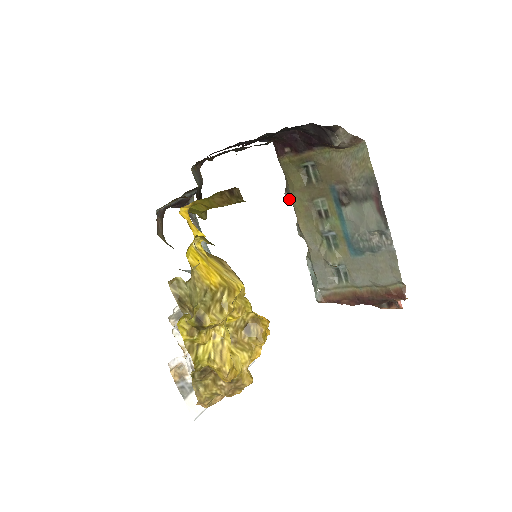
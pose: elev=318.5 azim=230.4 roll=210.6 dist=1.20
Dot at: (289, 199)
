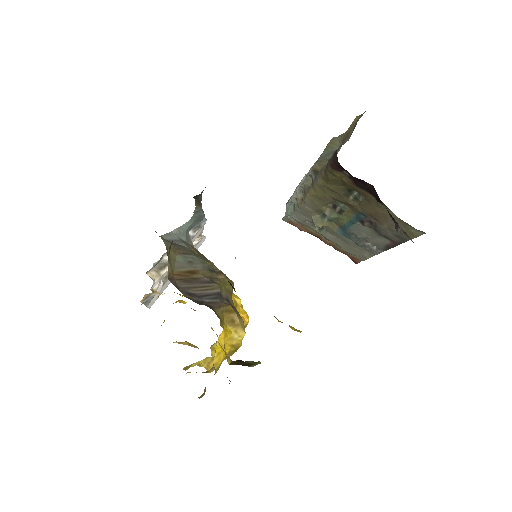
Dot at: (312, 176)
